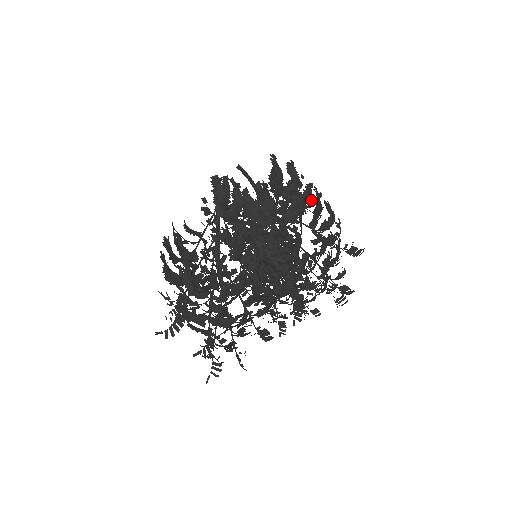
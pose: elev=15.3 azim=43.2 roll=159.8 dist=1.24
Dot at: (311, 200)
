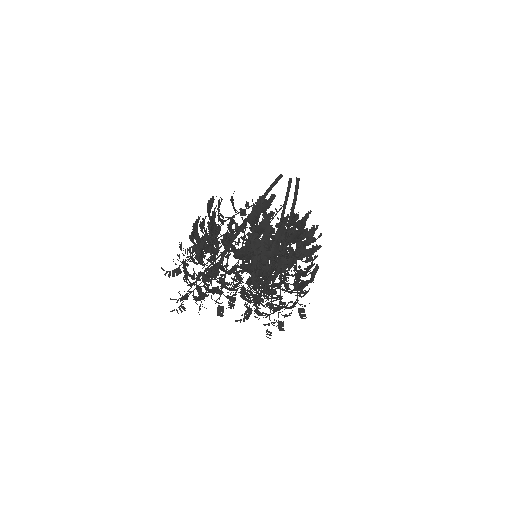
Dot at: (307, 261)
